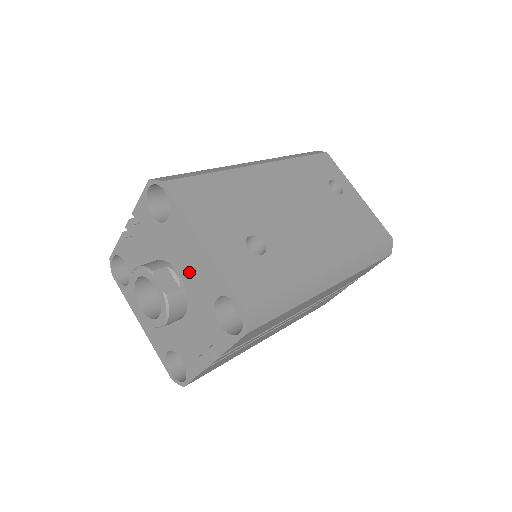
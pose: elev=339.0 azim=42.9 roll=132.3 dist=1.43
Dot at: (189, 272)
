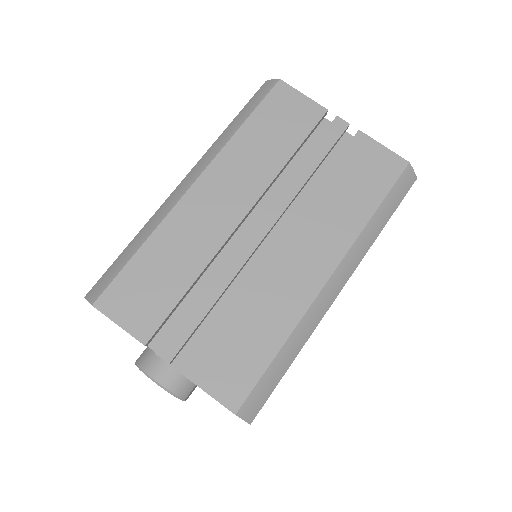
Dot at: occluded
